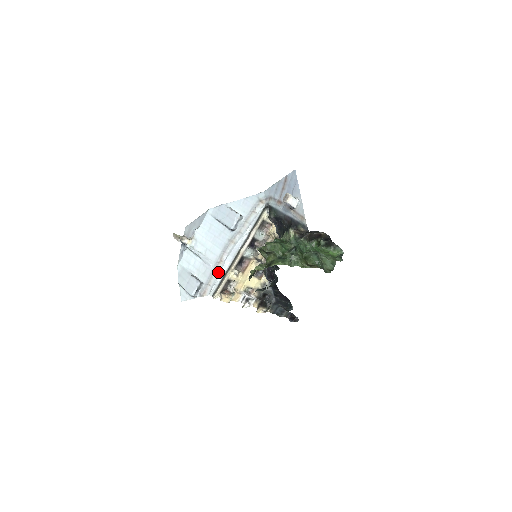
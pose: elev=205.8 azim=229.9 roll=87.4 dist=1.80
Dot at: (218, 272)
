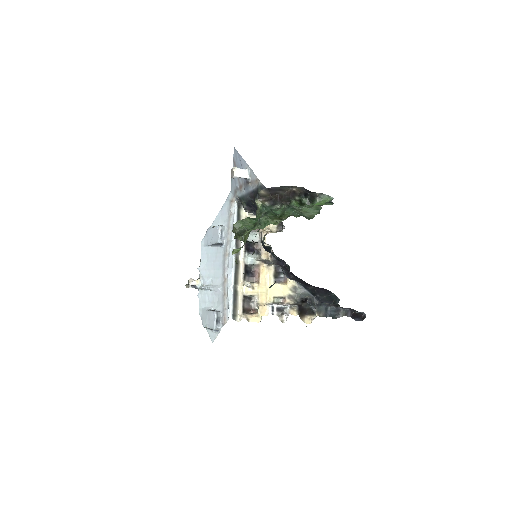
Dot at: (227, 291)
